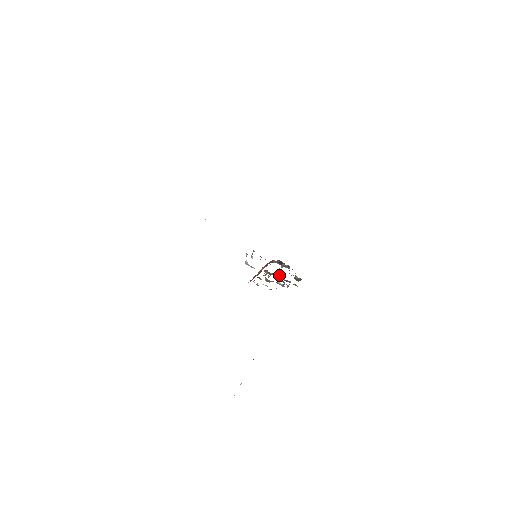
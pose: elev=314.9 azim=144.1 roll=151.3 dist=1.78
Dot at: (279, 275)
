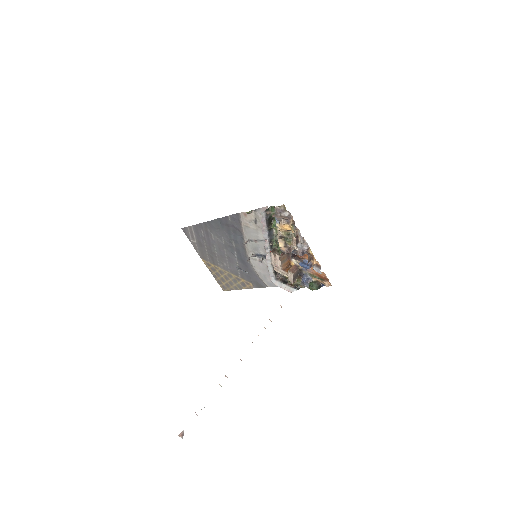
Dot at: (289, 270)
